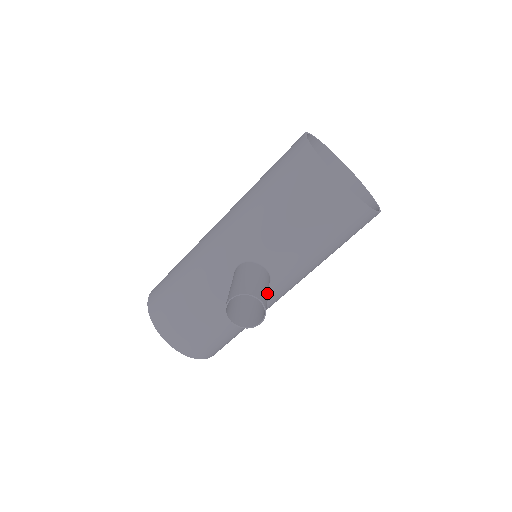
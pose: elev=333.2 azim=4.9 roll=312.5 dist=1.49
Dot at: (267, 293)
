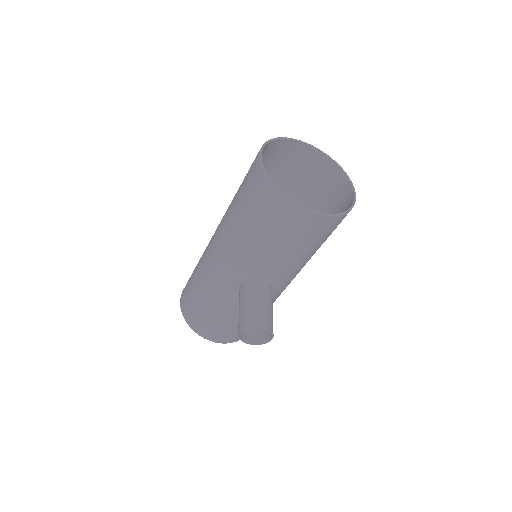
Dot at: (270, 310)
